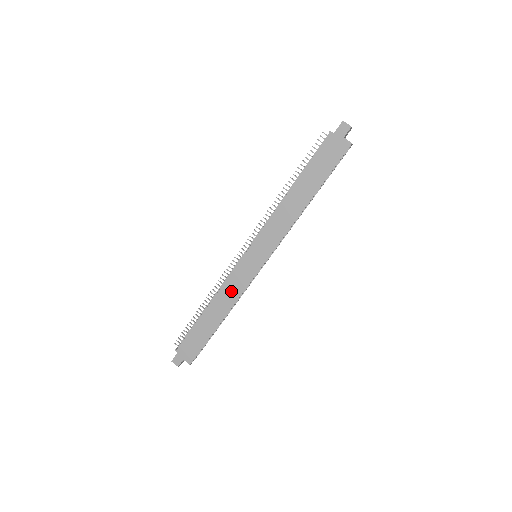
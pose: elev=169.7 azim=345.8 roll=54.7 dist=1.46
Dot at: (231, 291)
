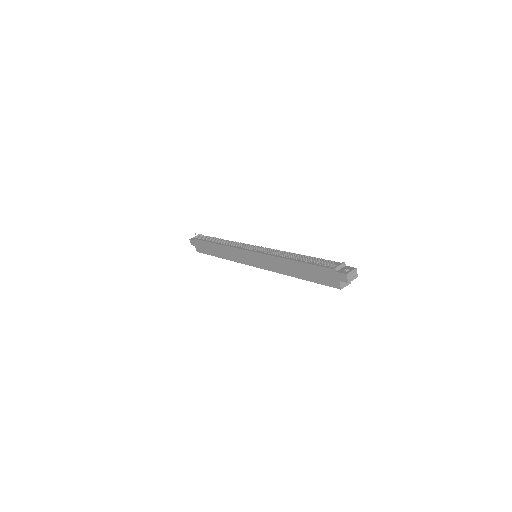
Dot at: (232, 254)
